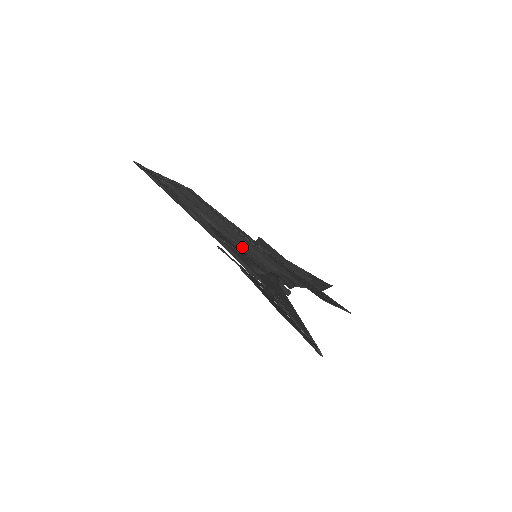
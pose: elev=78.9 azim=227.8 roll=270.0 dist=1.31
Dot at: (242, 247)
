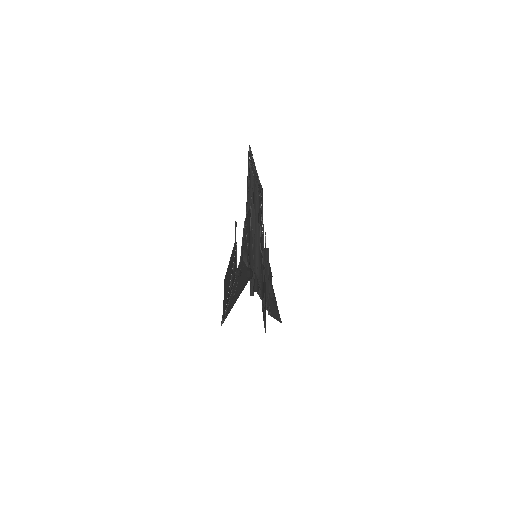
Dot at: (253, 242)
